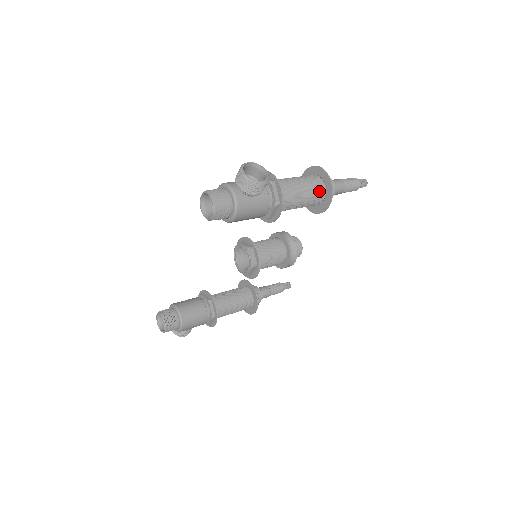
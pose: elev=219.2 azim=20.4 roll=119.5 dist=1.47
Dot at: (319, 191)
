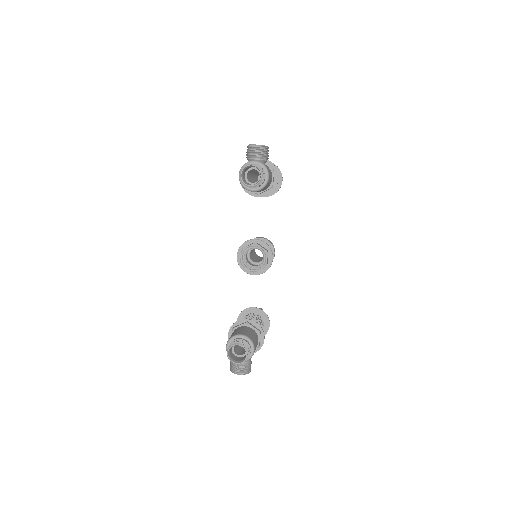
Dot at: occluded
